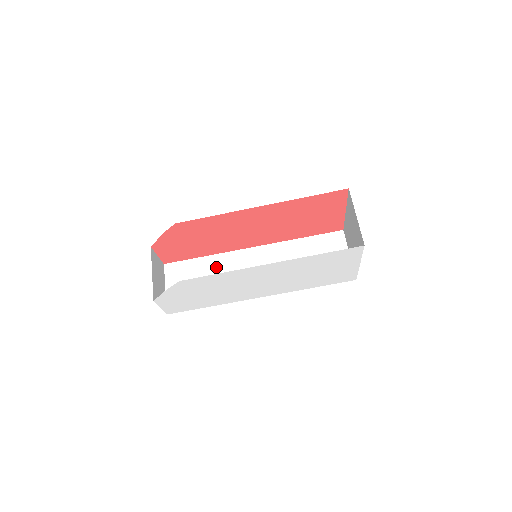
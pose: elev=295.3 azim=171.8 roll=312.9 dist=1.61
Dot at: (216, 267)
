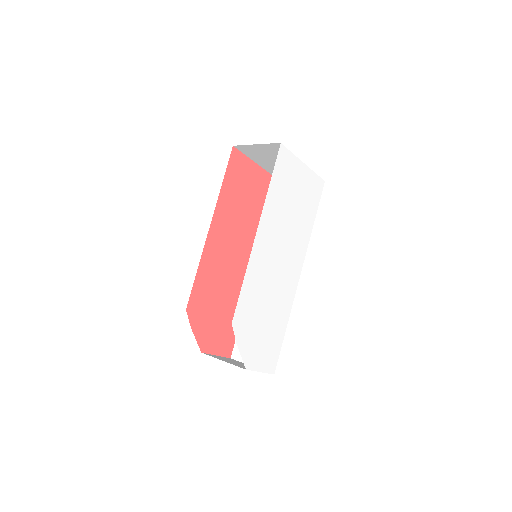
Dot at: occluded
